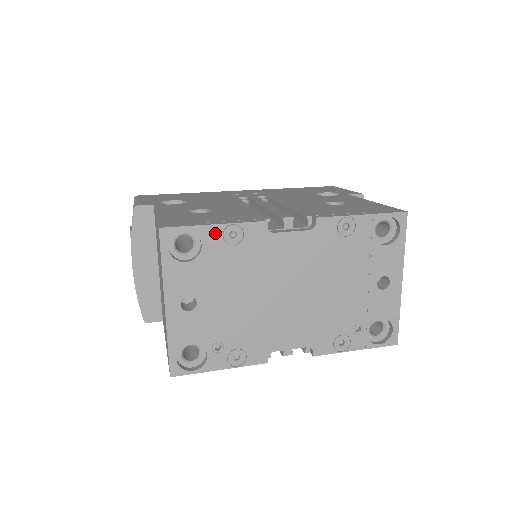
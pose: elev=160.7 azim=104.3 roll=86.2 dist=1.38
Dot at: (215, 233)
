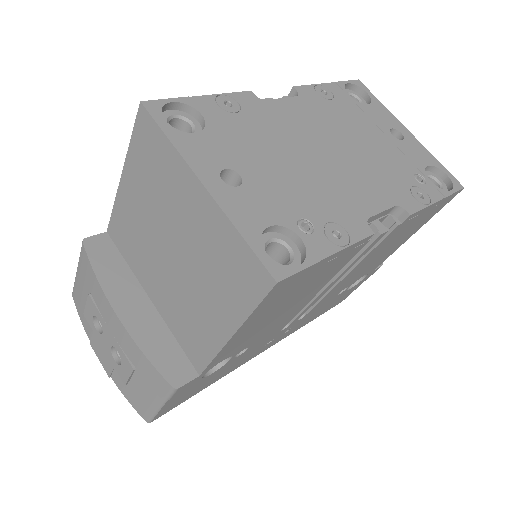
Dot at: (208, 103)
